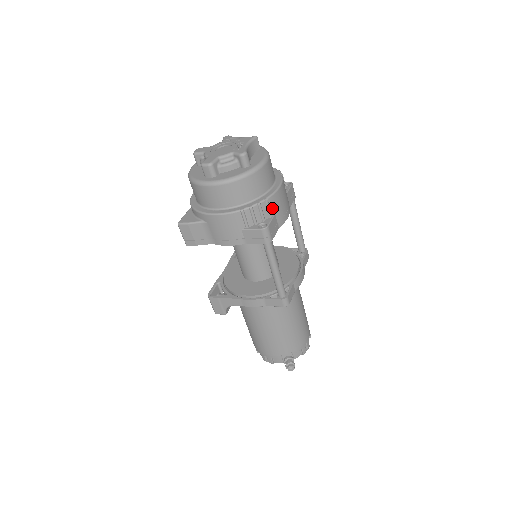
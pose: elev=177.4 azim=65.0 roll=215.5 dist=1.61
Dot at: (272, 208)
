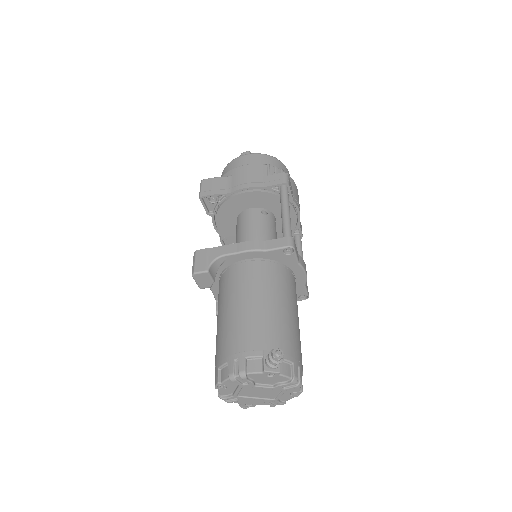
Dot at: (291, 184)
